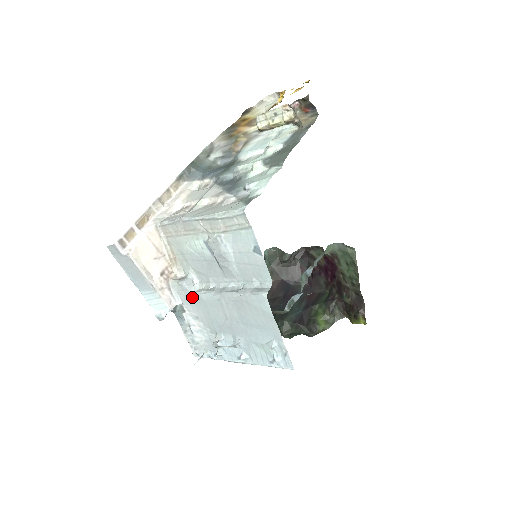
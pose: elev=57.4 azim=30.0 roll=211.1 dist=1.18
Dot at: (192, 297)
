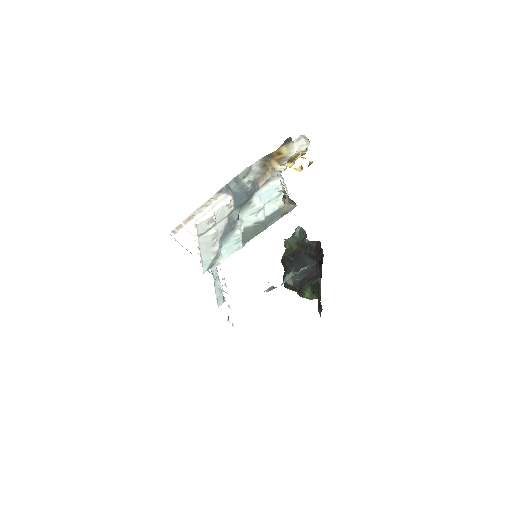
Dot at: occluded
